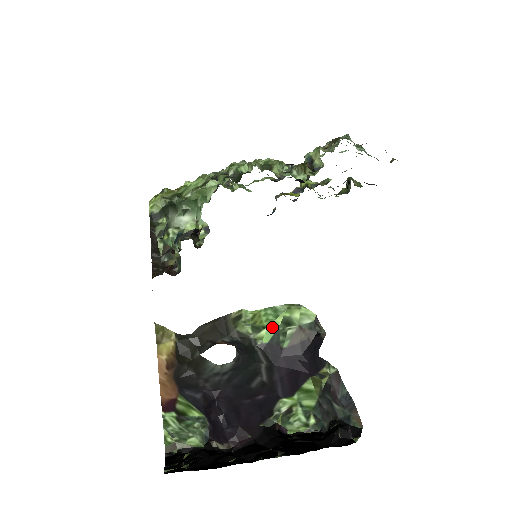
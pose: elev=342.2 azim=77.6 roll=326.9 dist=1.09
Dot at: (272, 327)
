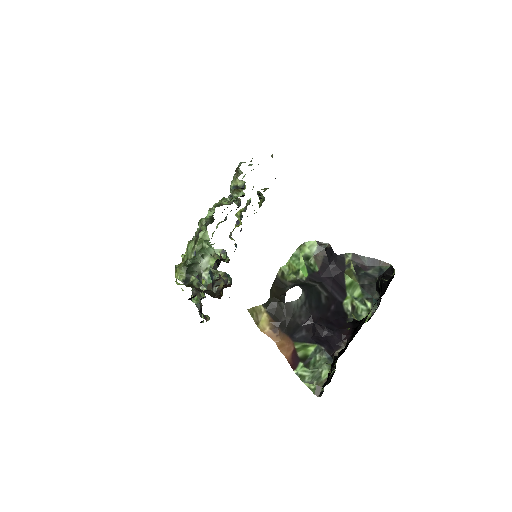
Dot at: (302, 267)
